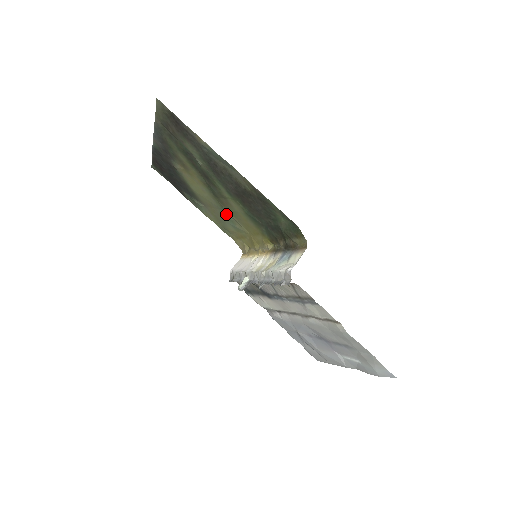
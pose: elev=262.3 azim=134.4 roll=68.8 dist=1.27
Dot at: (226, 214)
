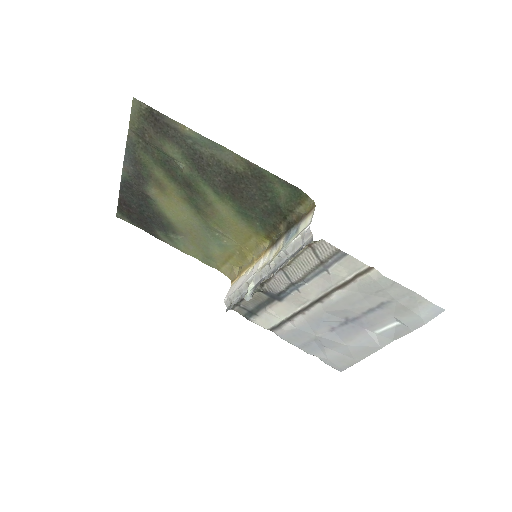
Dot at: (210, 231)
